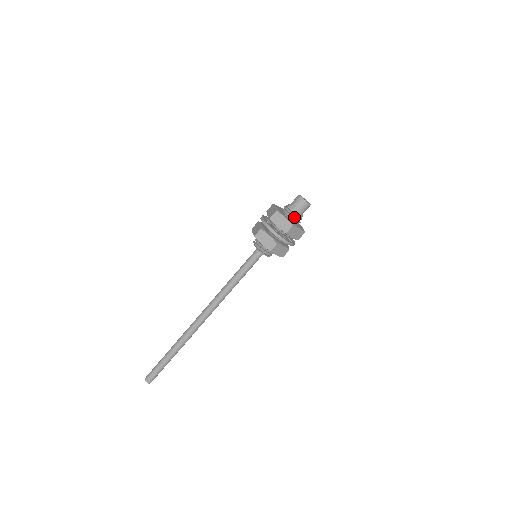
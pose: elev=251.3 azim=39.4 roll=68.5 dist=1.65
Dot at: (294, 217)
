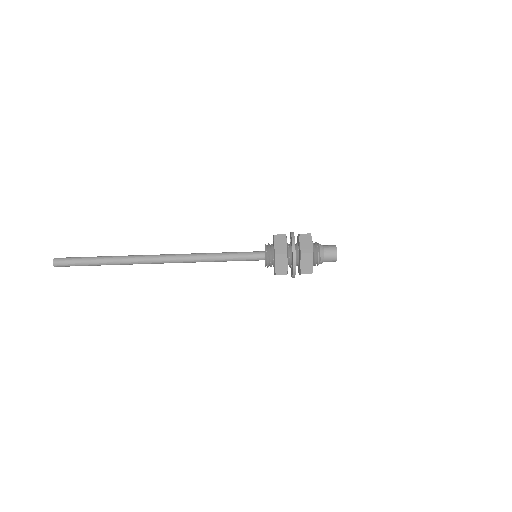
Dot at: (317, 262)
